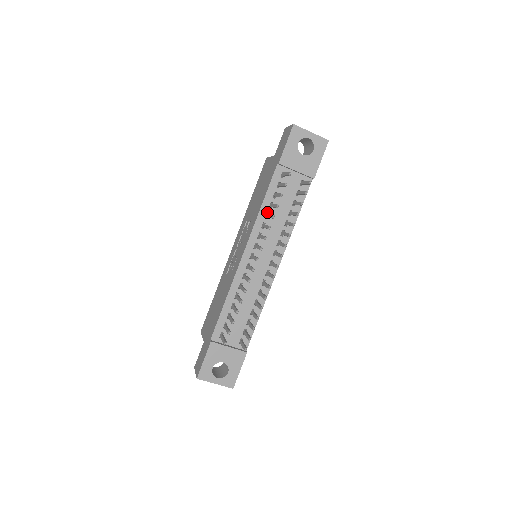
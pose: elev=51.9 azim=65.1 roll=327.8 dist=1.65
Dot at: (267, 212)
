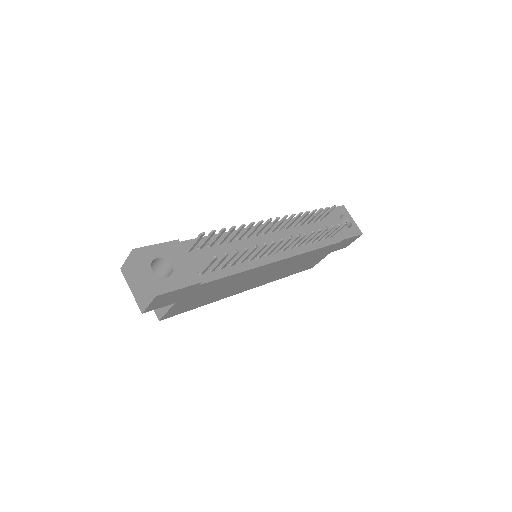
Dot at: occluded
